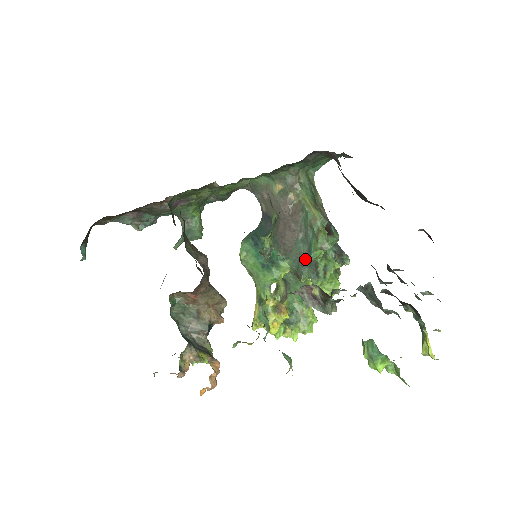
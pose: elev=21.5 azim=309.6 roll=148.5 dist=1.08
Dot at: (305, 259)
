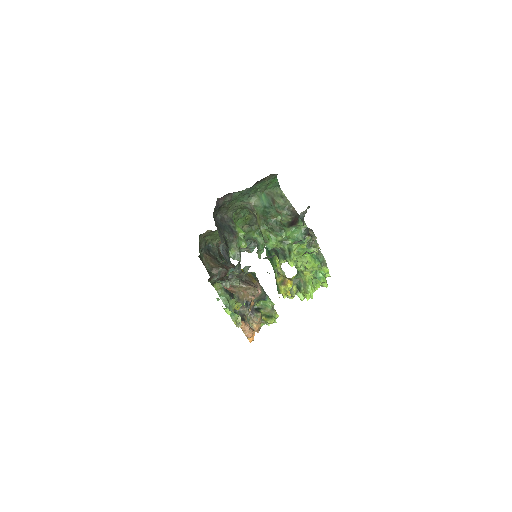
Dot at: (275, 249)
